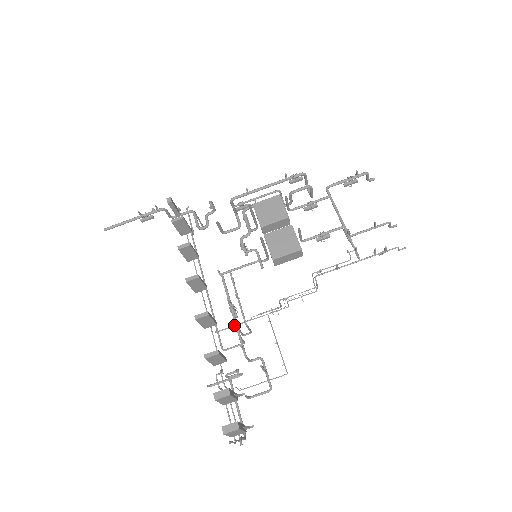
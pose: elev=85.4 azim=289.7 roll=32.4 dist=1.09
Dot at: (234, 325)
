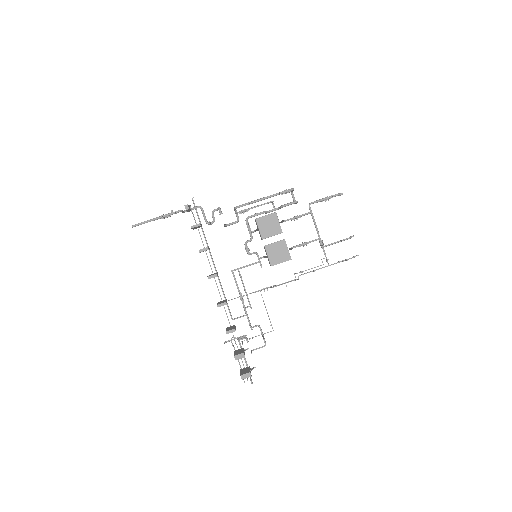
Dot at: occluded
